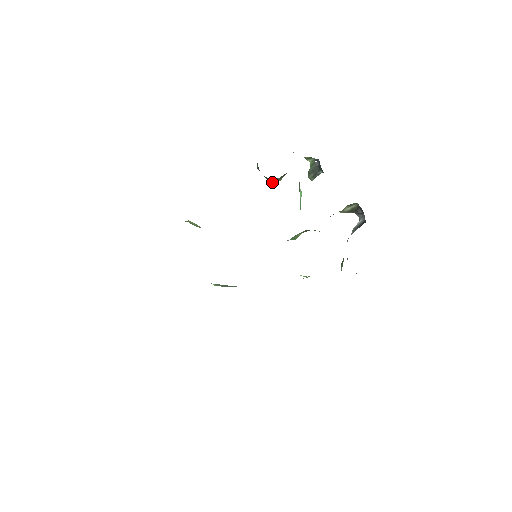
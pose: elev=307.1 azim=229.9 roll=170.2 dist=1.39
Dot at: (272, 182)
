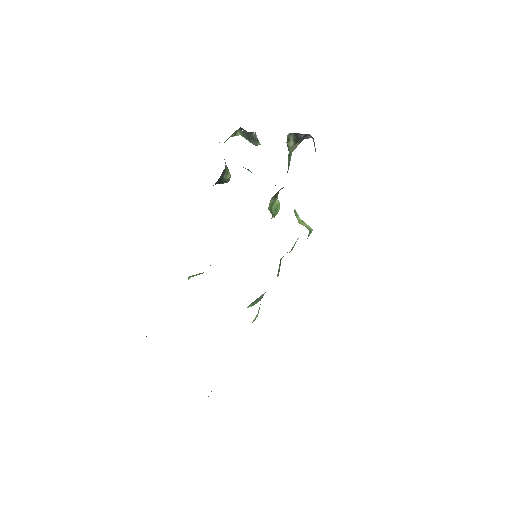
Dot at: (227, 181)
